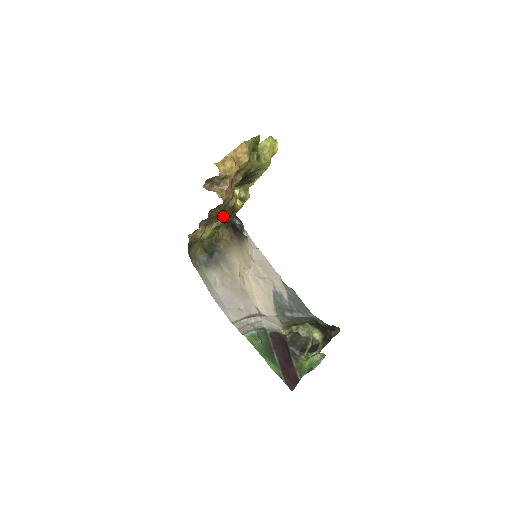
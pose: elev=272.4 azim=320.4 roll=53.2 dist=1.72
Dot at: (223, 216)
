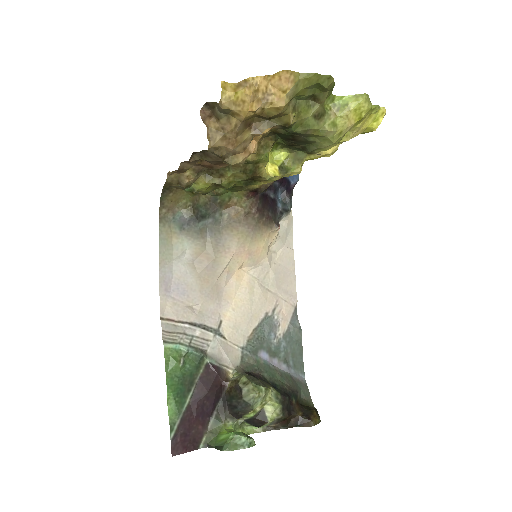
Dot at: (231, 175)
